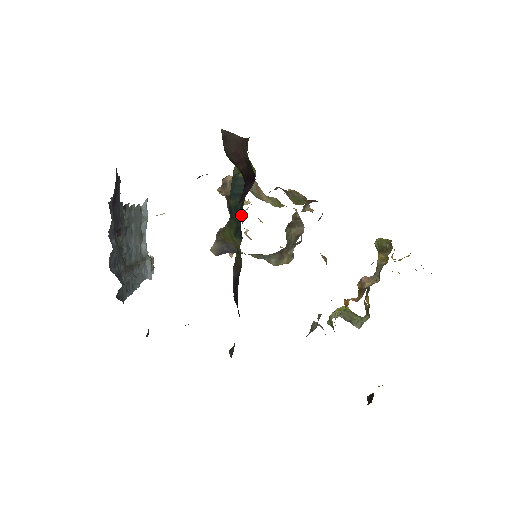
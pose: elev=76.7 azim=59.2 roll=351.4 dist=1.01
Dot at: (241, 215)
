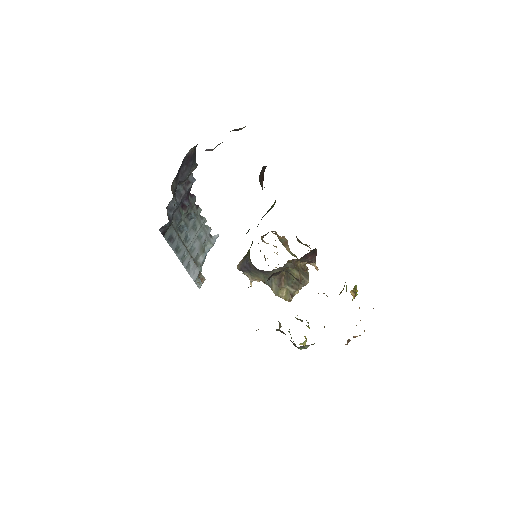
Dot at: occluded
